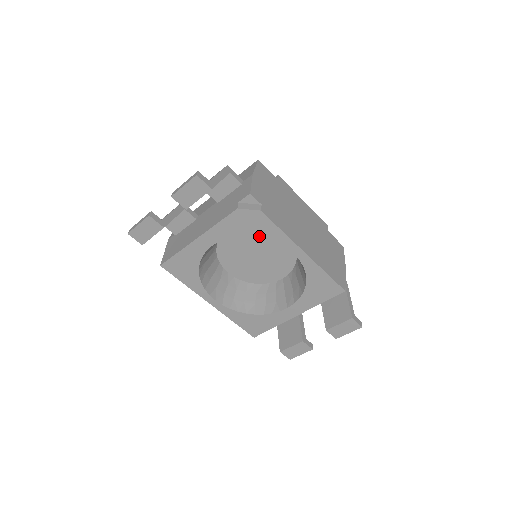
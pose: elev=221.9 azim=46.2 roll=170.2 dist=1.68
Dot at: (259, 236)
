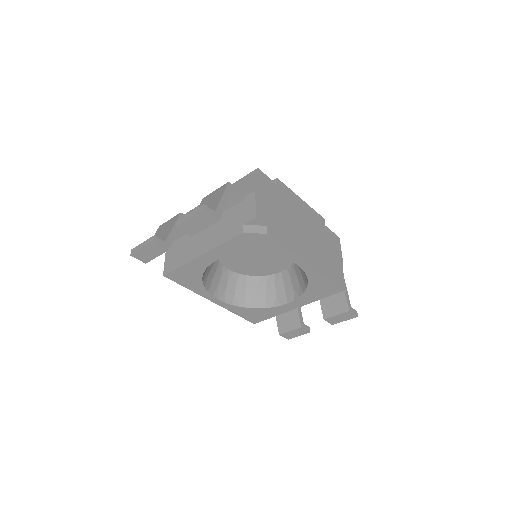
Dot at: (264, 253)
